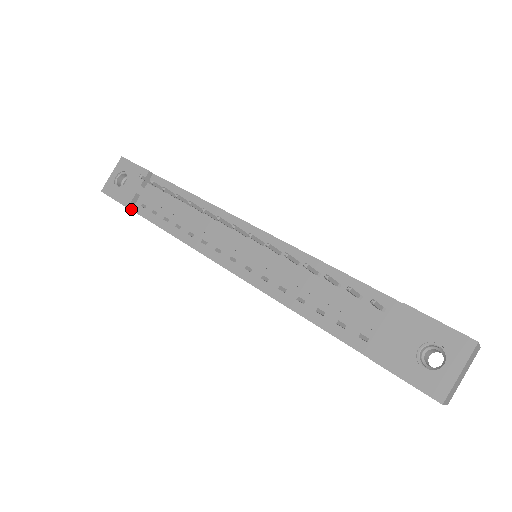
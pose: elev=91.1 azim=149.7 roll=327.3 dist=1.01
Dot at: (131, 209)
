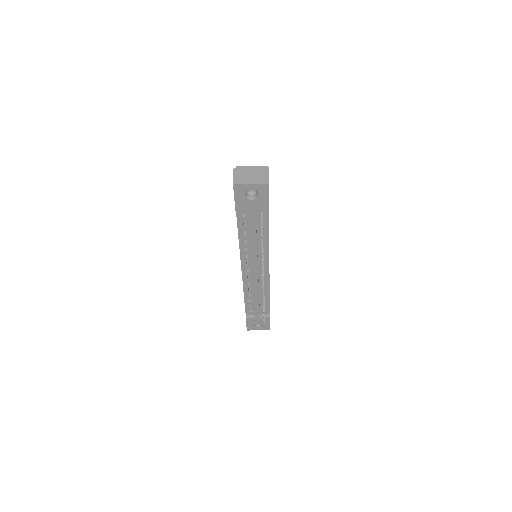
Dot at: (236, 209)
